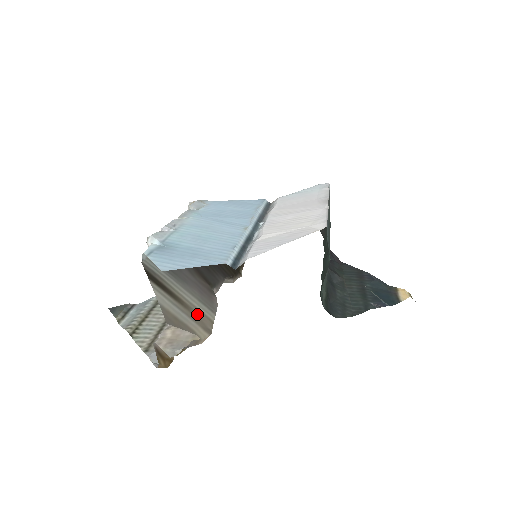
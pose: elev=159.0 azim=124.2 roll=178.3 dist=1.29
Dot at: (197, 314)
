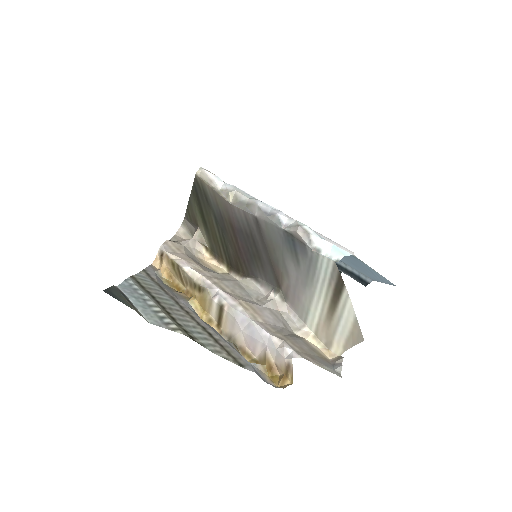
Dot at: (325, 326)
